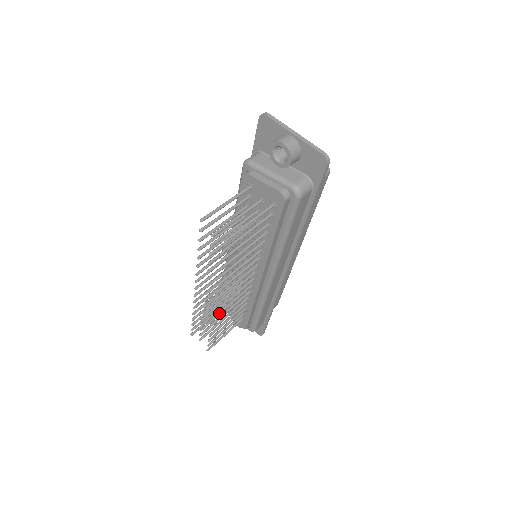
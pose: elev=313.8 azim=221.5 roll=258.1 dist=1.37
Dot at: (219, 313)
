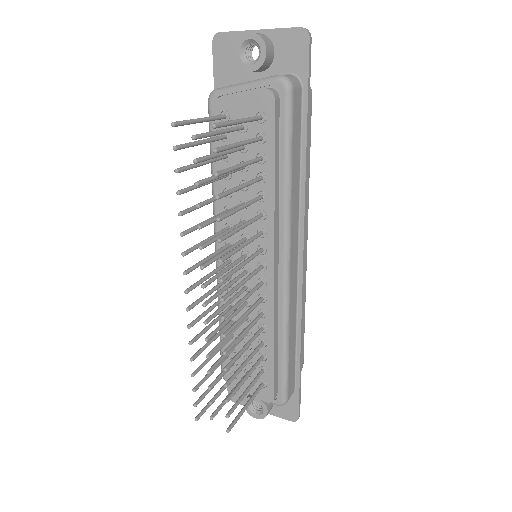
Dot at: (230, 328)
